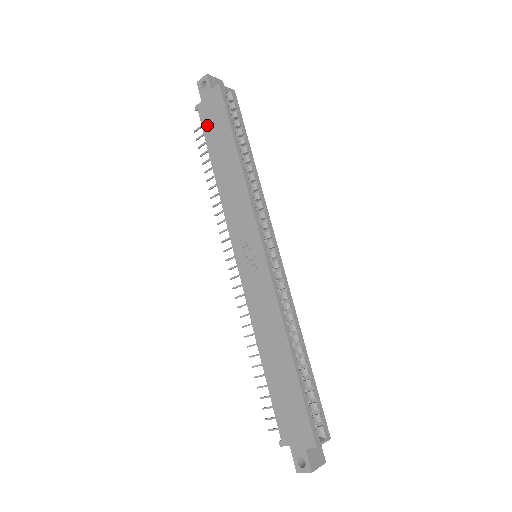
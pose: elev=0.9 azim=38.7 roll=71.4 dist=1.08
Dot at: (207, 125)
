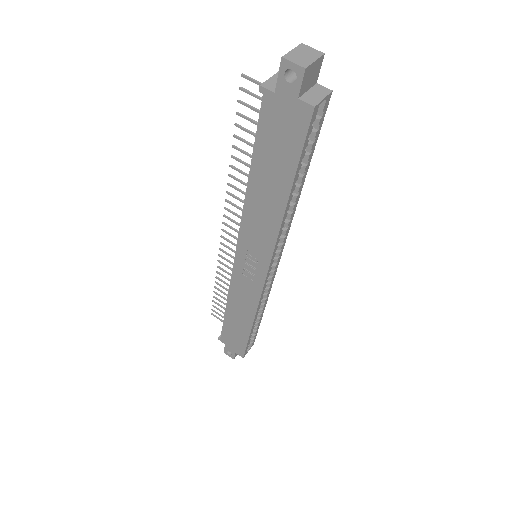
Dot at: (266, 130)
